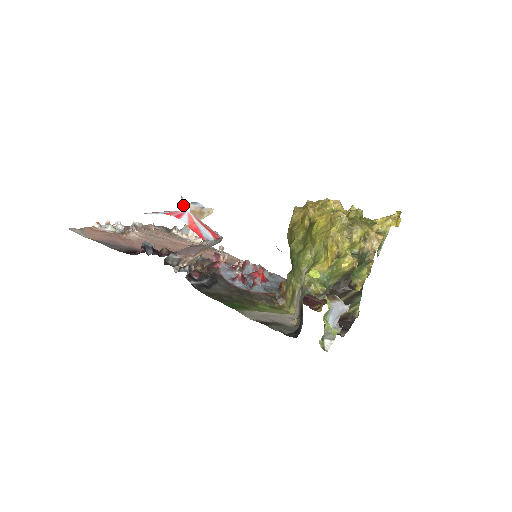
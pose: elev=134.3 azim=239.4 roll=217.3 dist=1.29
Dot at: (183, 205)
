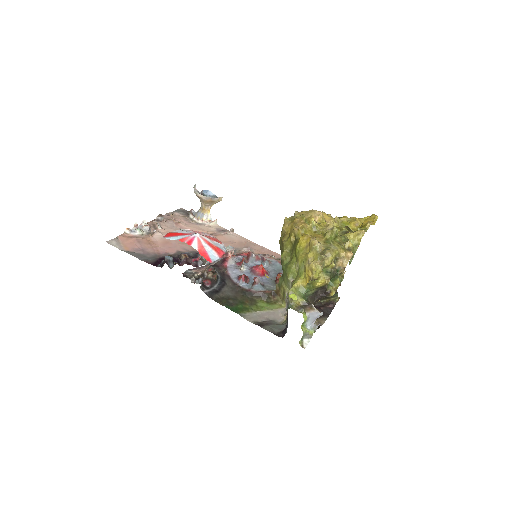
Dot at: (196, 195)
